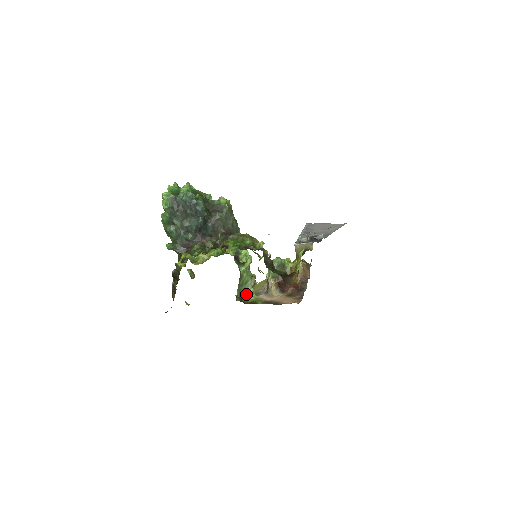
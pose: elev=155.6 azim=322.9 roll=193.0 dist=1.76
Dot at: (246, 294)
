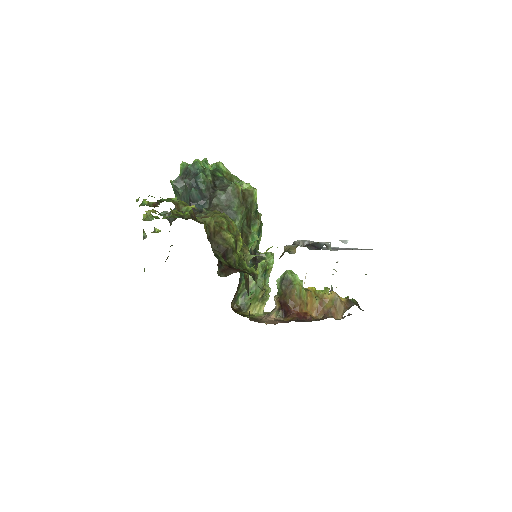
Dot at: (250, 306)
